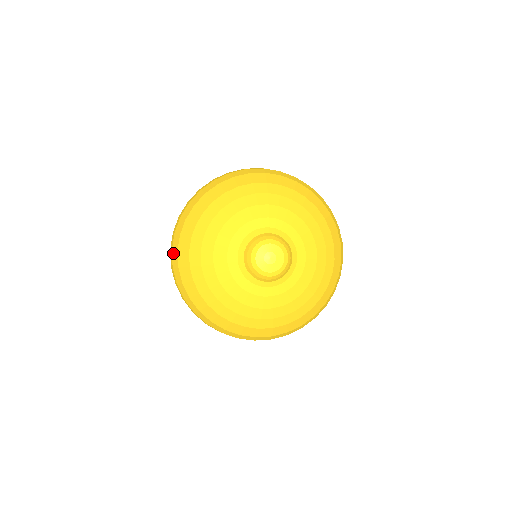
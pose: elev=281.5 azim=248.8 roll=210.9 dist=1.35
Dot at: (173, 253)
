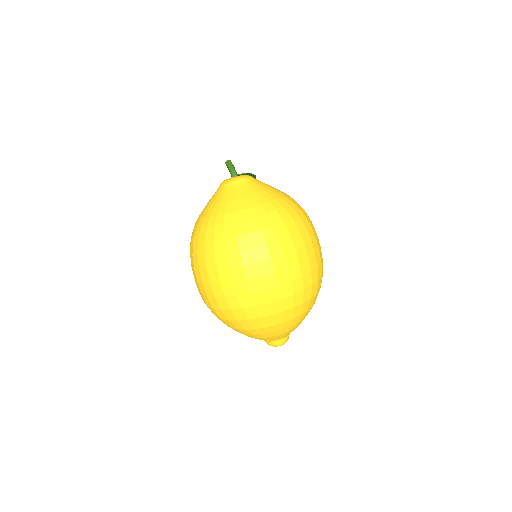
Dot at: (207, 306)
